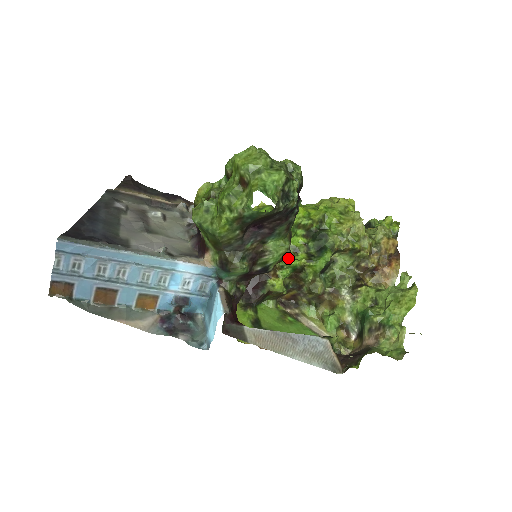
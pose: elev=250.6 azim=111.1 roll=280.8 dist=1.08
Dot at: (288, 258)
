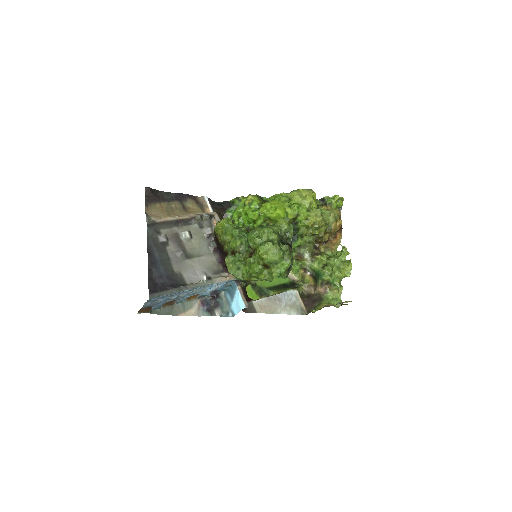
Dot at: occluded
